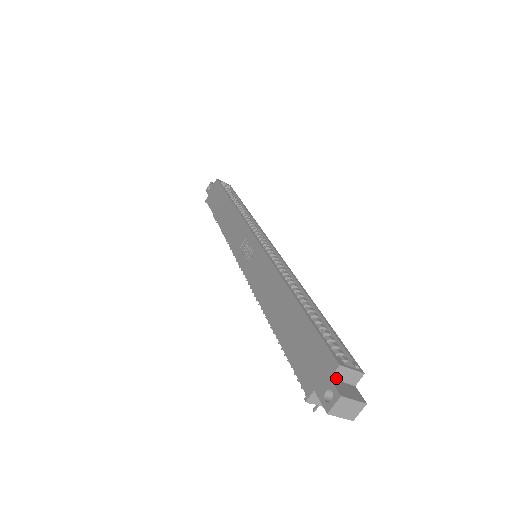
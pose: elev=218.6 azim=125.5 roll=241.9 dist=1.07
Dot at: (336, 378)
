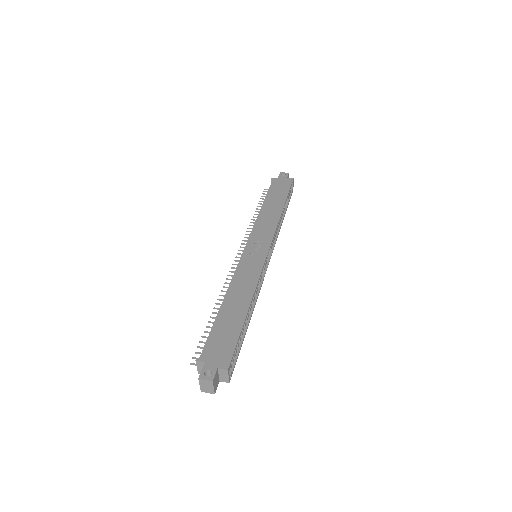
Dot at: (219, 371)
